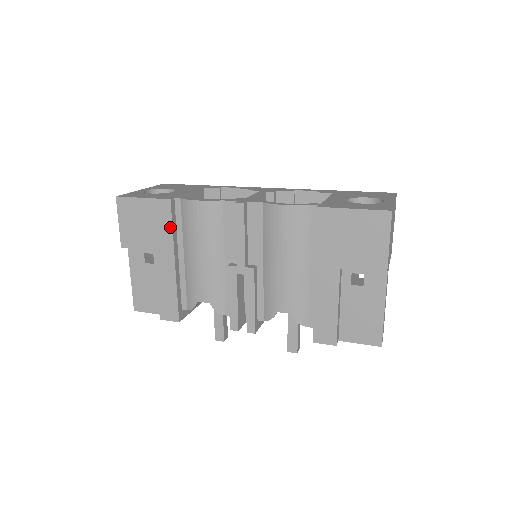
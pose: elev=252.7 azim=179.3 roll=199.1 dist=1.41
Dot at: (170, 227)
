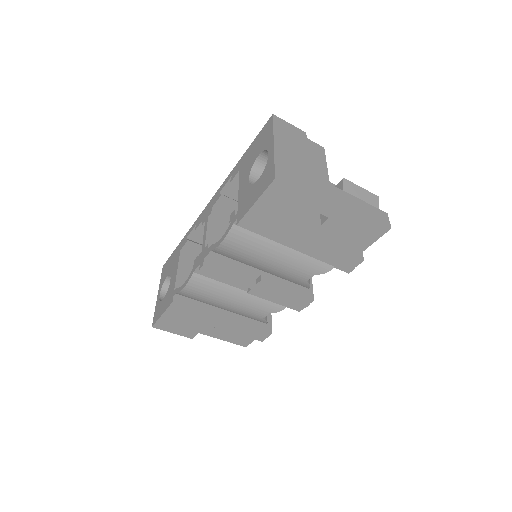
Dot at: (194, 310)
